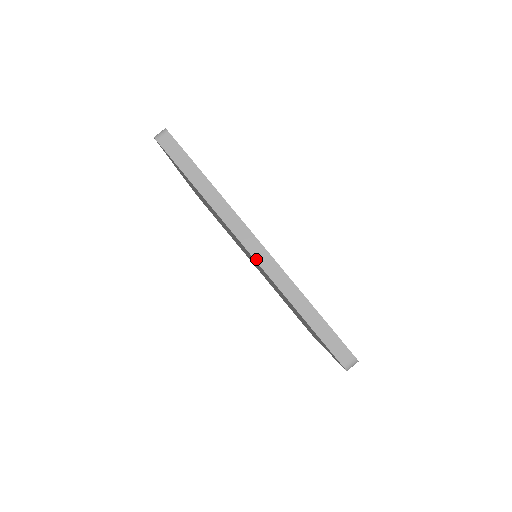
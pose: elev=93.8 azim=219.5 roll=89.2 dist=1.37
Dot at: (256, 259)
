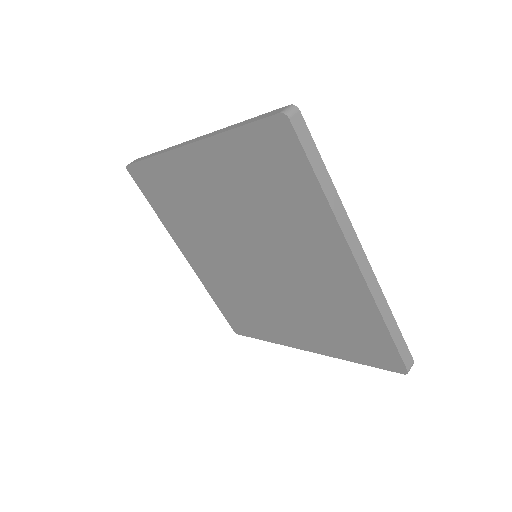
Dot at: (362, 271)
